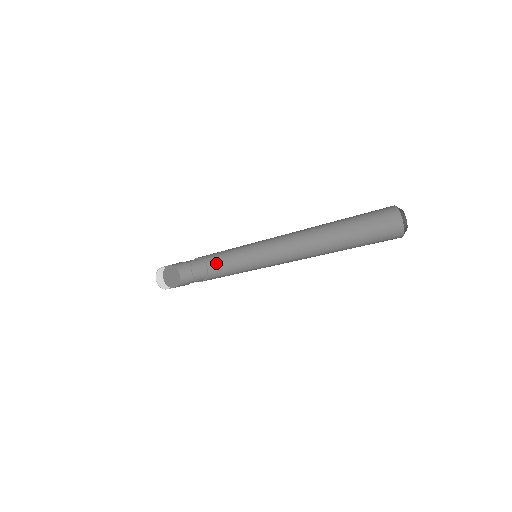
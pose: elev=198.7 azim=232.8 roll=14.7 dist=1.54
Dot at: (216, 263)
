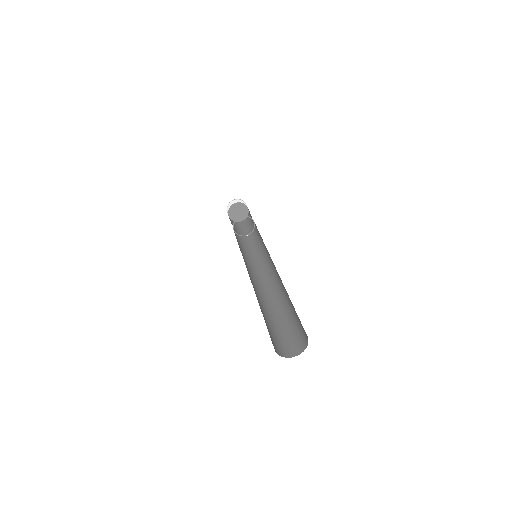
Dot at: occluded
